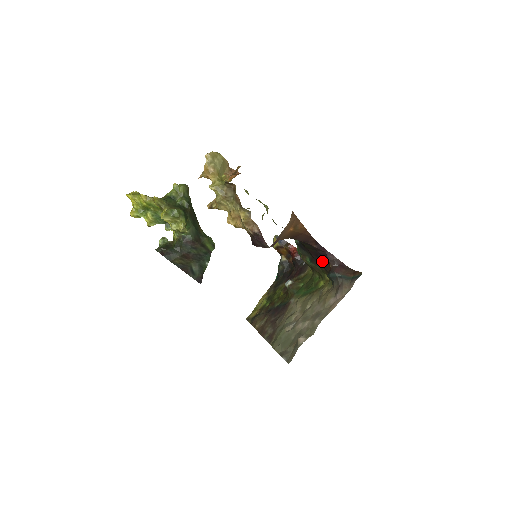
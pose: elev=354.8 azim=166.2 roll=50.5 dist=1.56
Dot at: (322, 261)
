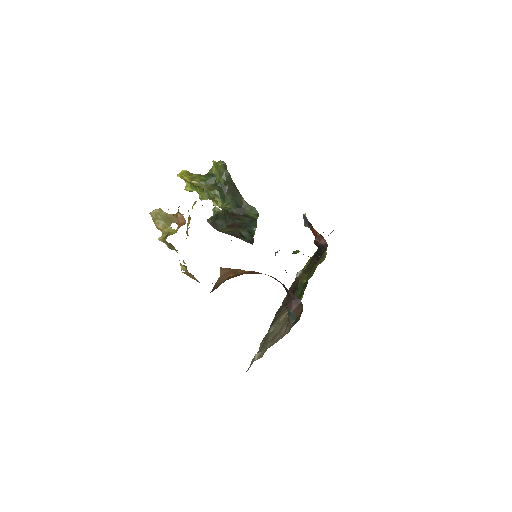
Dot at: occluded
